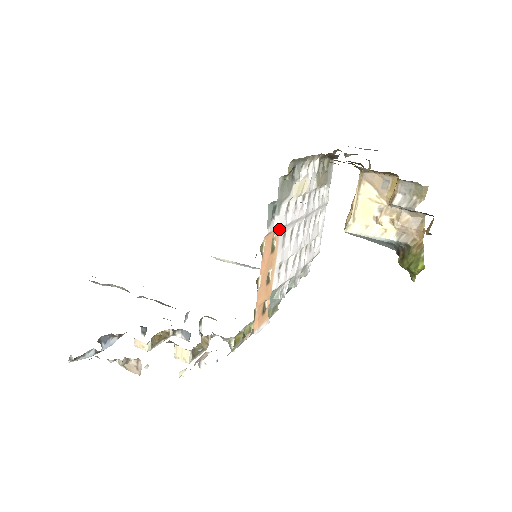
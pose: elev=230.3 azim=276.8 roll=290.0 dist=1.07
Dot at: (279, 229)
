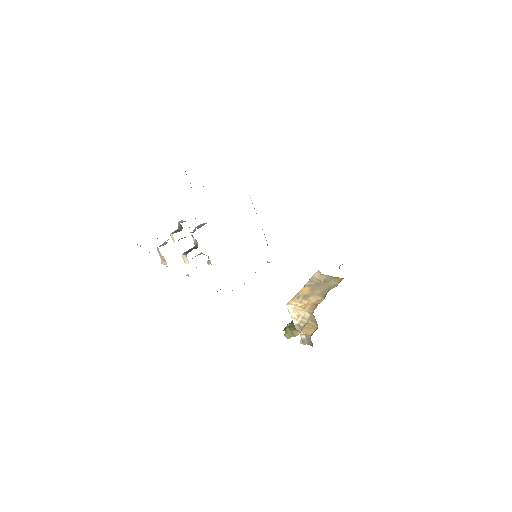
Dot at: occluded
